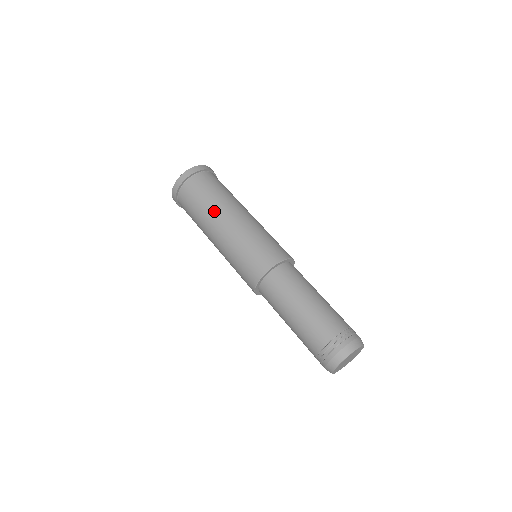
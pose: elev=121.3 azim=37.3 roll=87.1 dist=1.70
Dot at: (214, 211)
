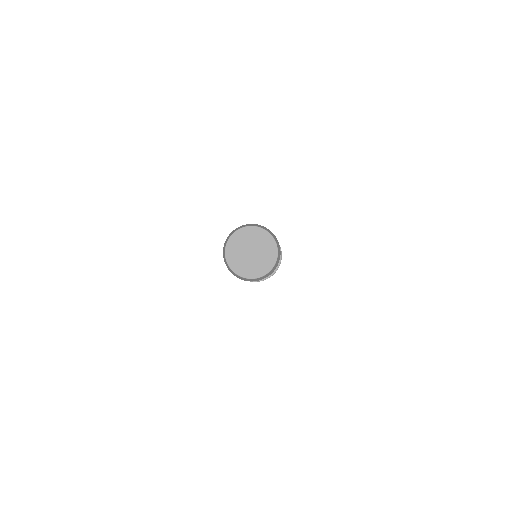
Dot at: occluded
